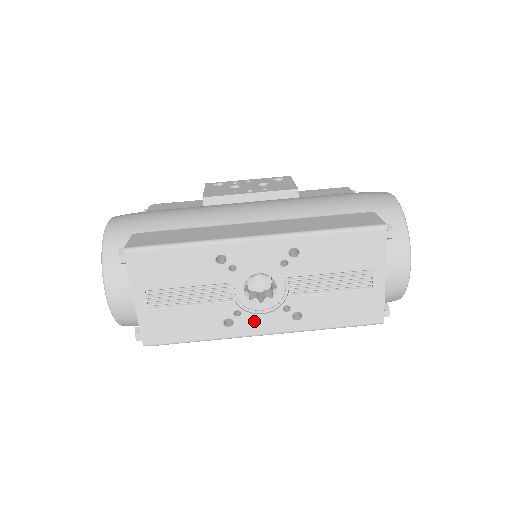
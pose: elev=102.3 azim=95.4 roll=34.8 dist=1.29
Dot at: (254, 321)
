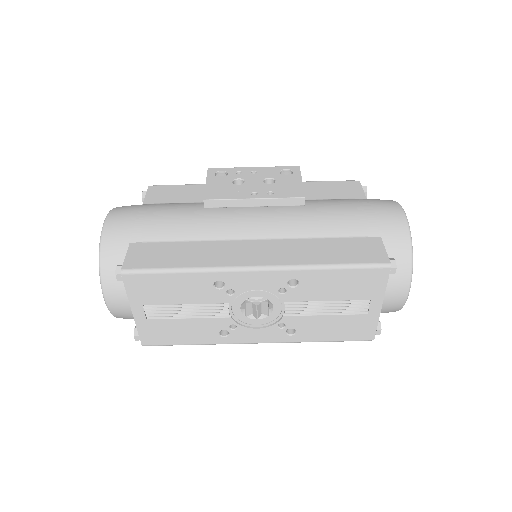
Dot at: (249, 333)
